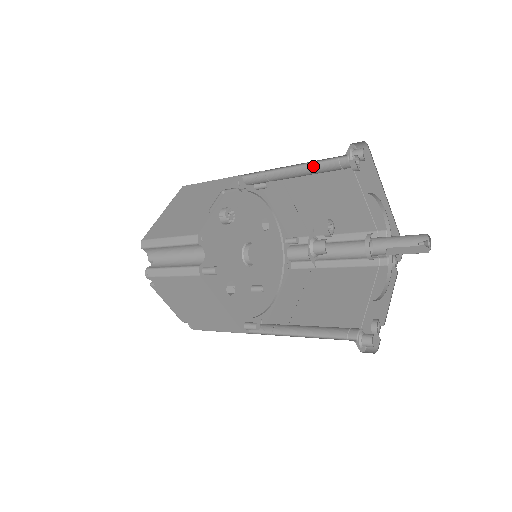
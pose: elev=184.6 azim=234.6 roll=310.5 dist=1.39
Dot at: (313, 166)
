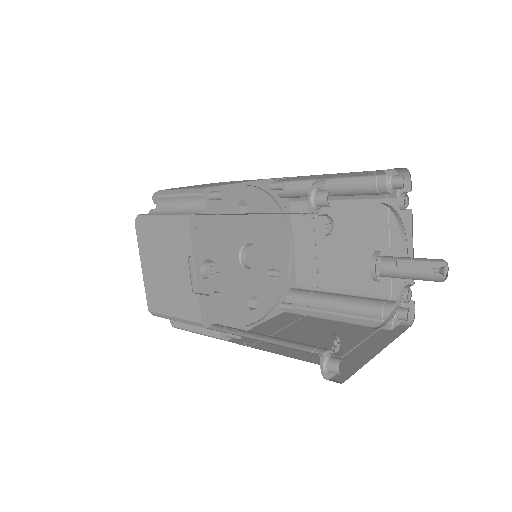
Dot at: occluded
